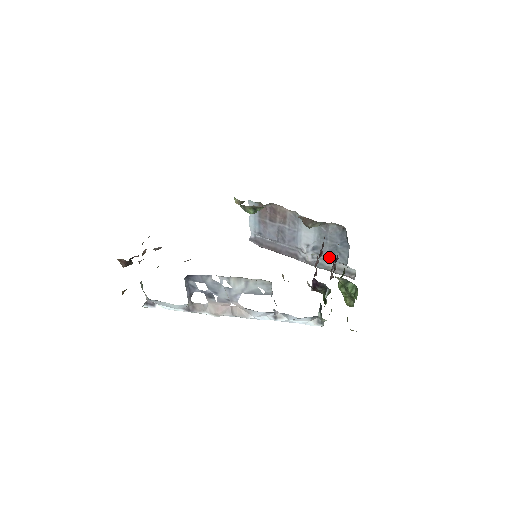
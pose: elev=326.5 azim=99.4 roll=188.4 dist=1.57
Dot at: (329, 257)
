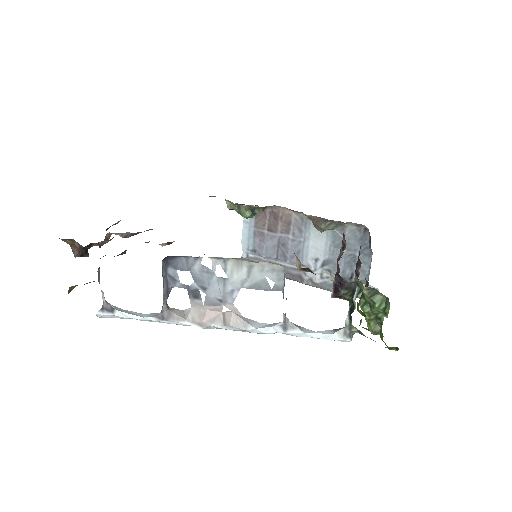
Dot at: (344, 273)
